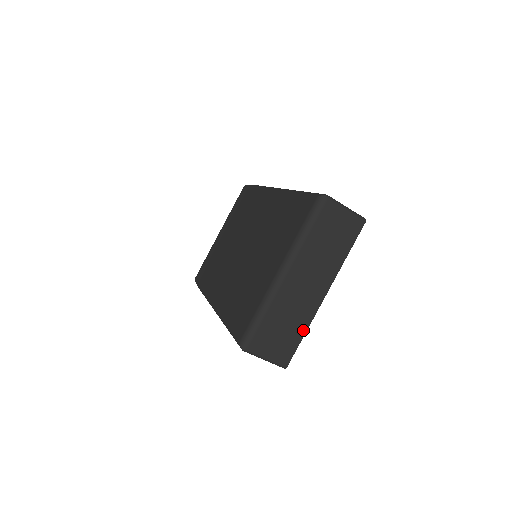
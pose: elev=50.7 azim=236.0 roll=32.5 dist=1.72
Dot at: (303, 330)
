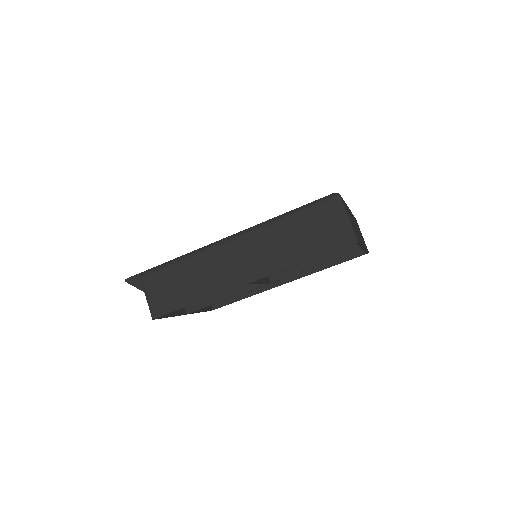
Dot at: occluded
